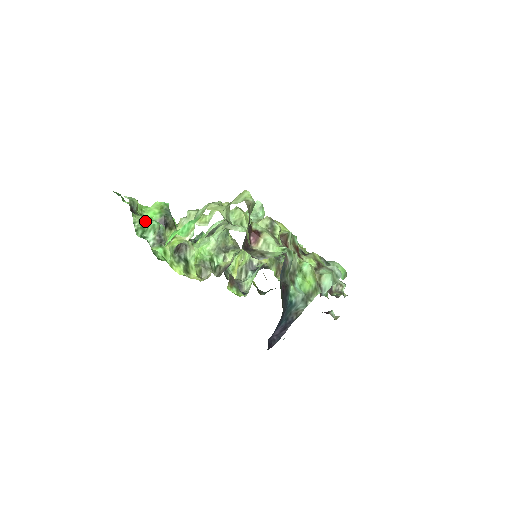
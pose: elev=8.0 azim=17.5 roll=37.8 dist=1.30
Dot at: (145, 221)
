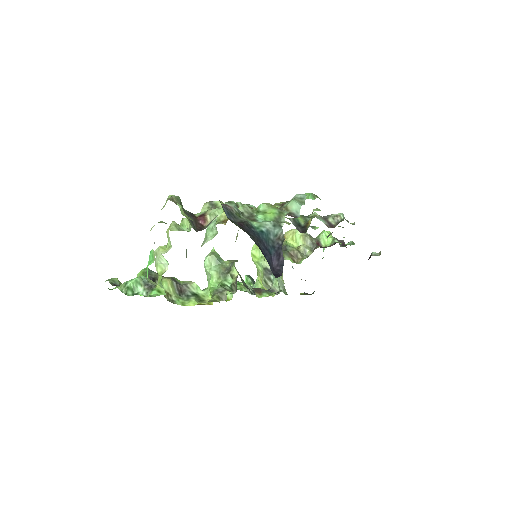
Dot at: (128, 283)
